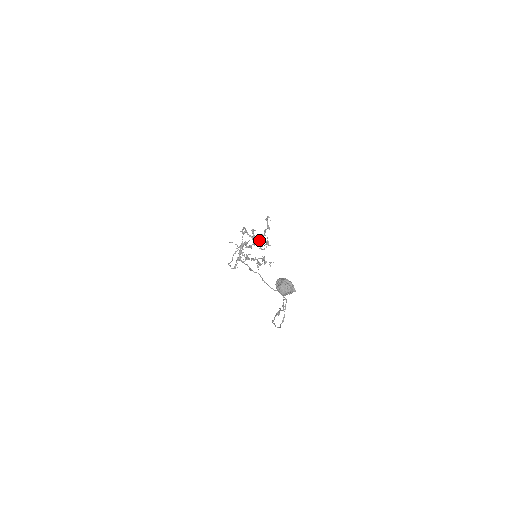
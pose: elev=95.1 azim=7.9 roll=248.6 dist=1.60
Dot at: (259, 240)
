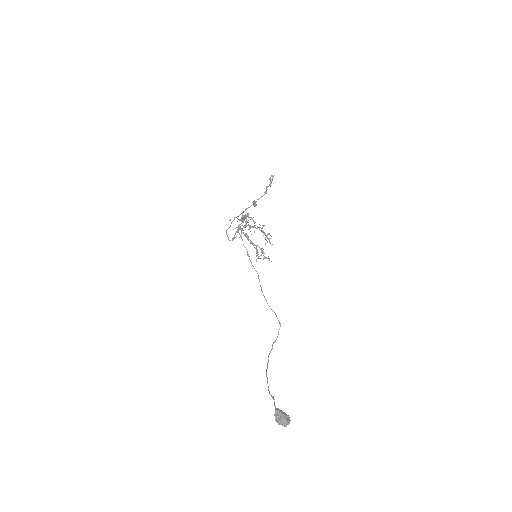
Dot at: occluded
